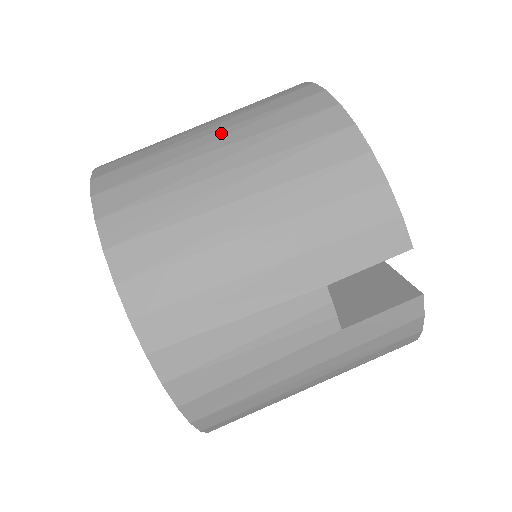
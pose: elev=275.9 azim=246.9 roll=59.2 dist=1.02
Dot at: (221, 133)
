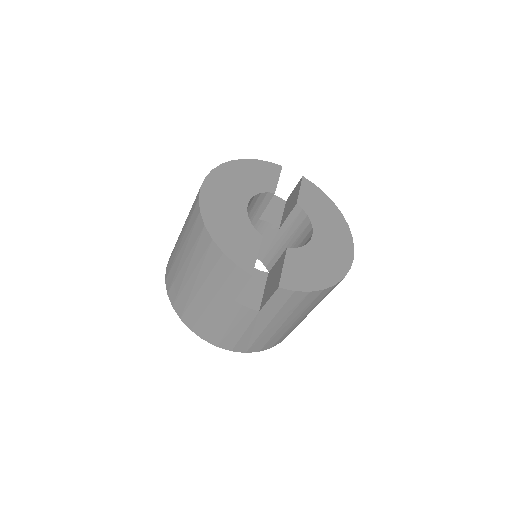
Dot at: (182, 237)
